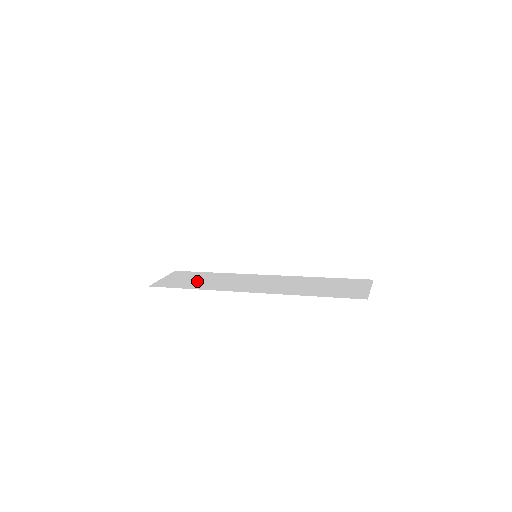
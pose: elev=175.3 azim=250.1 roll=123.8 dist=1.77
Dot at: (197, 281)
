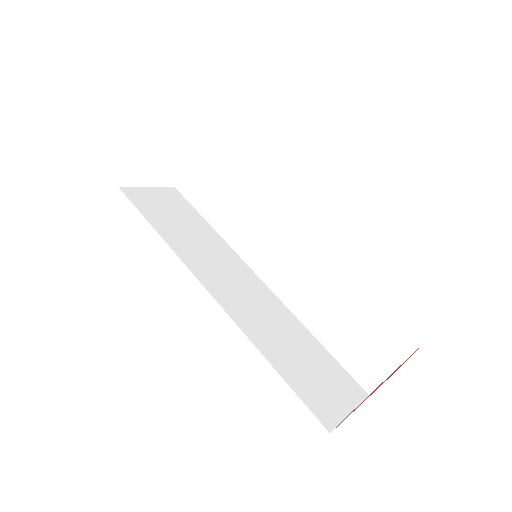
Dot at: (219, 199)
